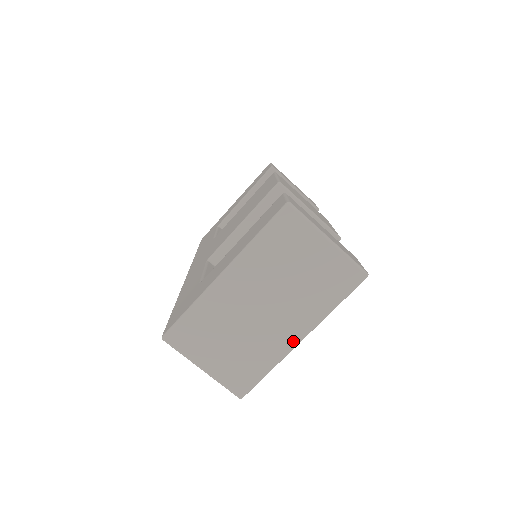
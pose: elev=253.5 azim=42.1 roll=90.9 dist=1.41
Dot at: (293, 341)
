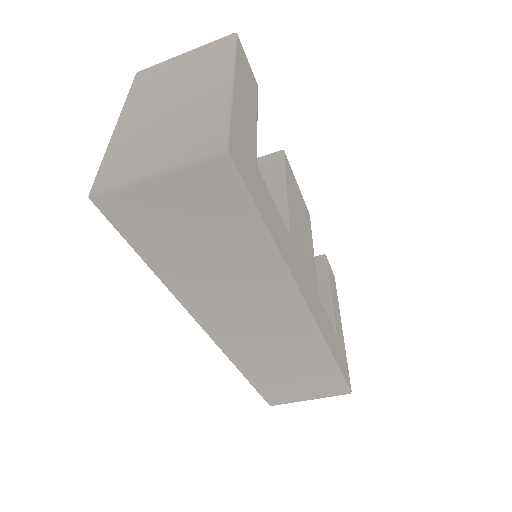
Dot at: (224, 87)
